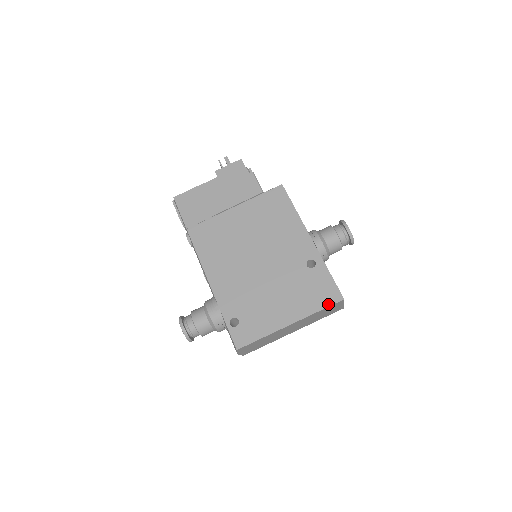
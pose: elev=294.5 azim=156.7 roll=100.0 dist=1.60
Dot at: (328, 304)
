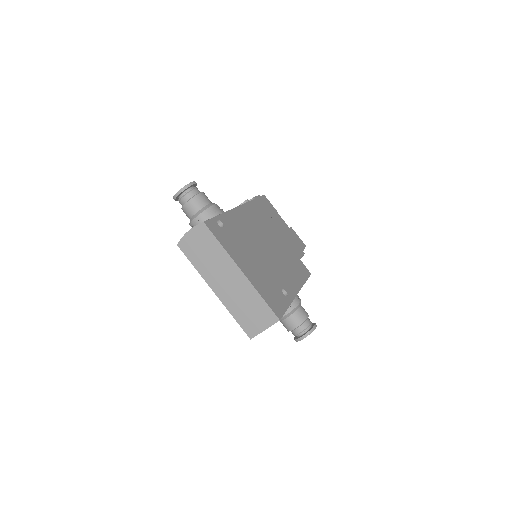
Dot at: (270, 305)
